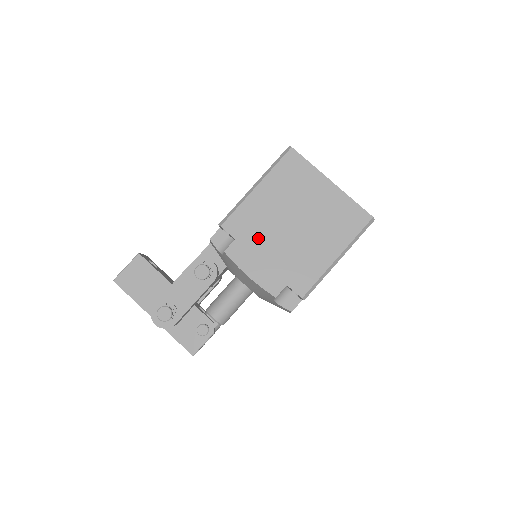
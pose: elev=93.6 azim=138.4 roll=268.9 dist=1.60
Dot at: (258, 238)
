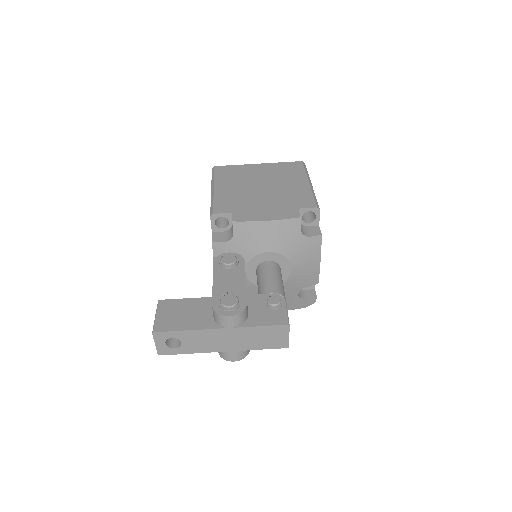
Dot at: (247, 203)
